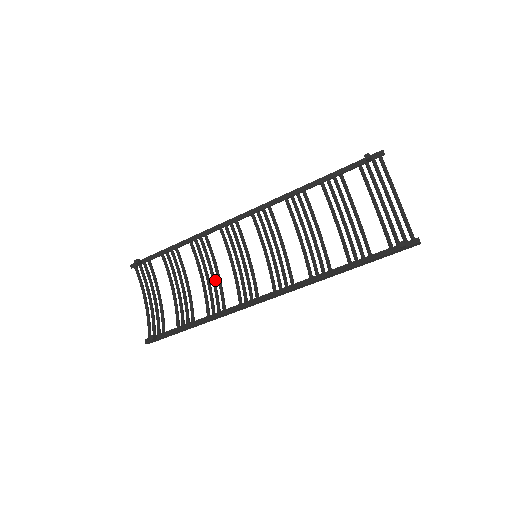
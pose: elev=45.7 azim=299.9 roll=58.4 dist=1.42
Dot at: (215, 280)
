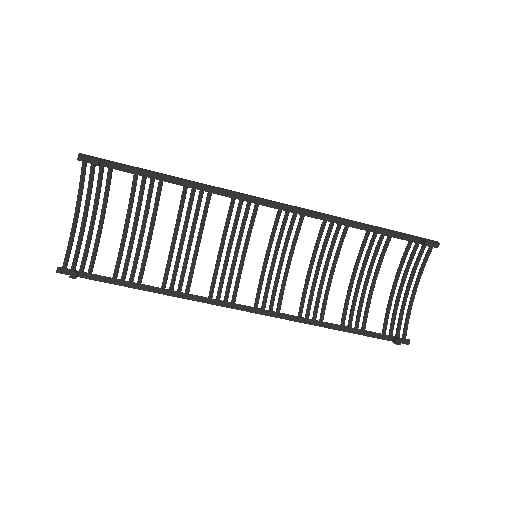
Dot at: occluded
